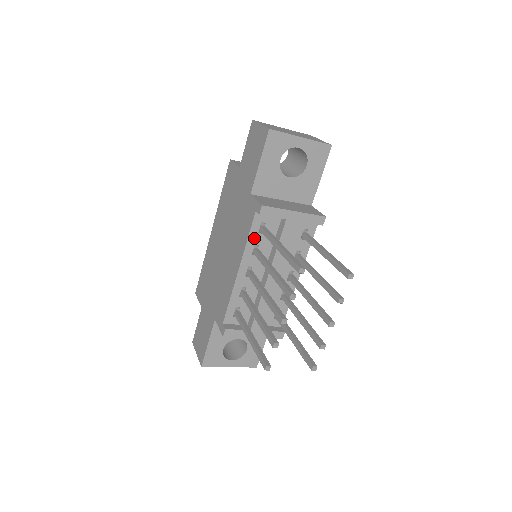
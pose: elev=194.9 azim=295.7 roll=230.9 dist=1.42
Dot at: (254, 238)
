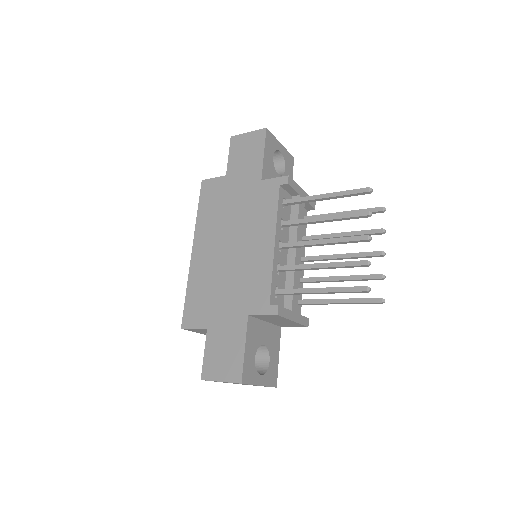
Dot at: (280, 211)
